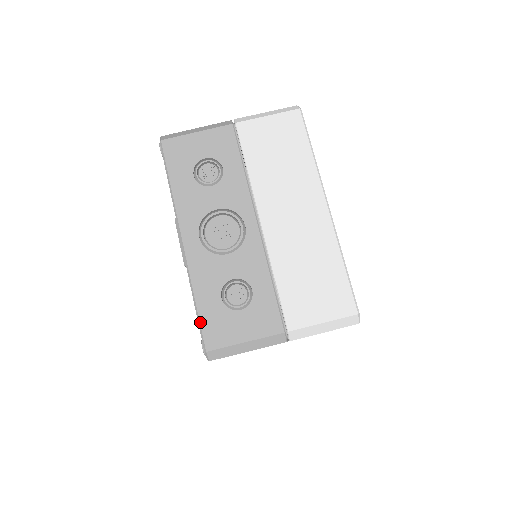
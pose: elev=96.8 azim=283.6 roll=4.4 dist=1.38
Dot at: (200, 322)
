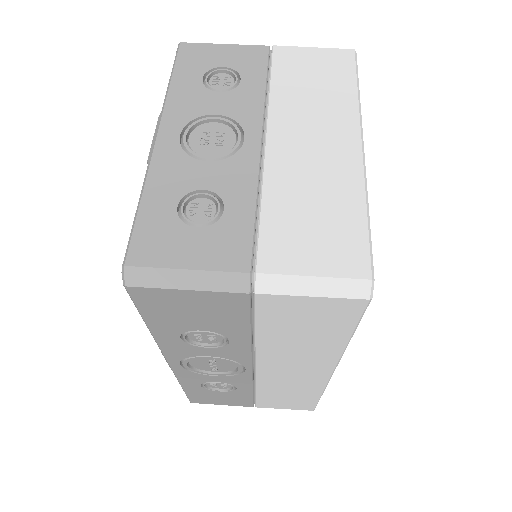
Dot at: (134, 227)
